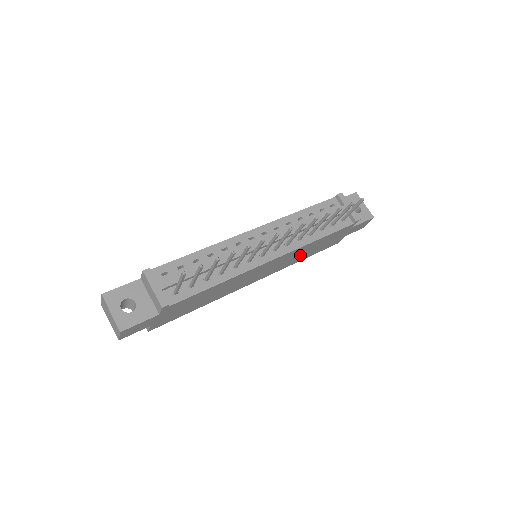
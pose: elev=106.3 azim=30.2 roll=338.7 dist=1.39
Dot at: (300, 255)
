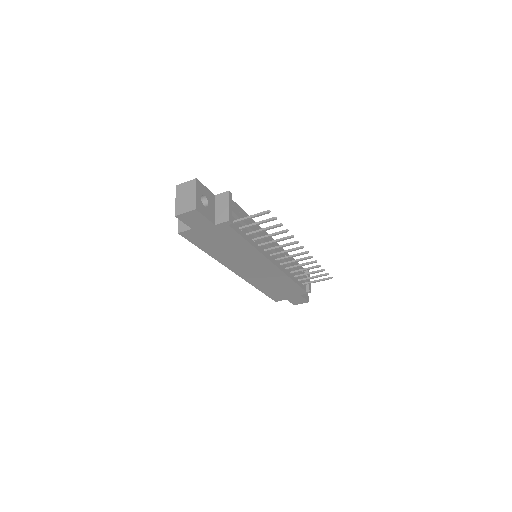
Dot at: (269, 282)
